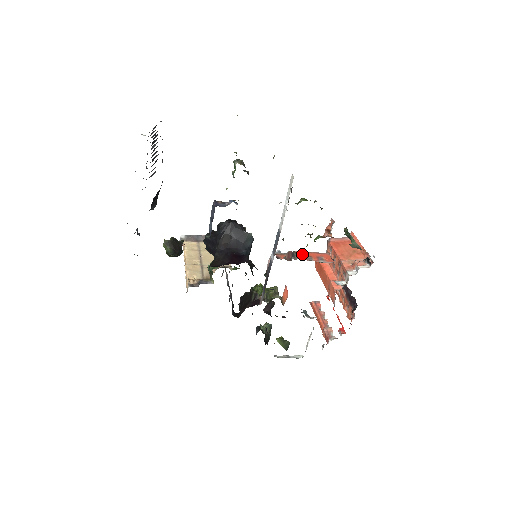
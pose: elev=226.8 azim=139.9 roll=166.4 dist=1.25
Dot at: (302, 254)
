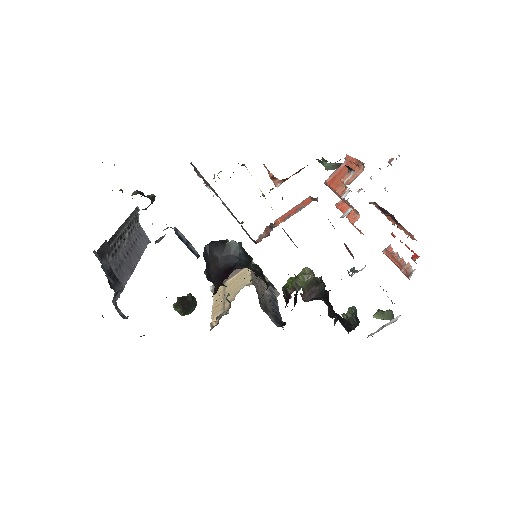
Dot at: (277, 220)
